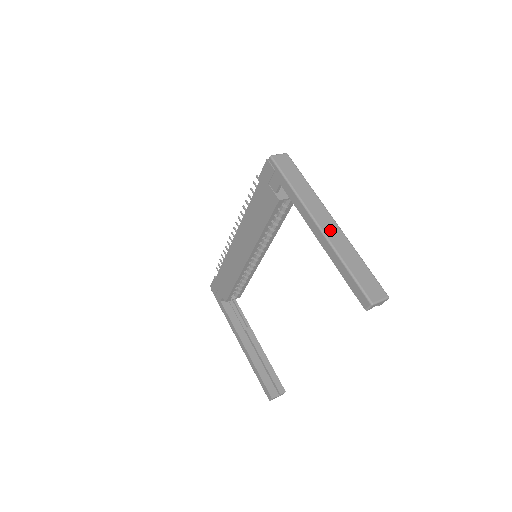
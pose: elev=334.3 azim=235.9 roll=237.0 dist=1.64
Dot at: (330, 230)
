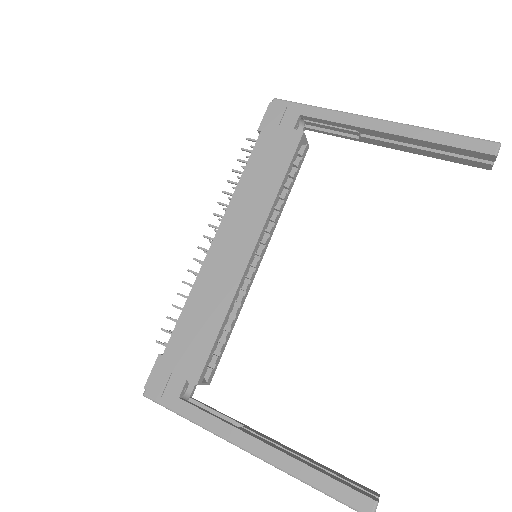
Dot at: occluded
